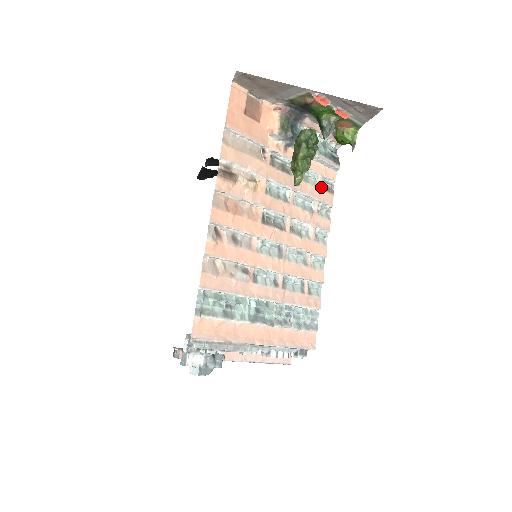
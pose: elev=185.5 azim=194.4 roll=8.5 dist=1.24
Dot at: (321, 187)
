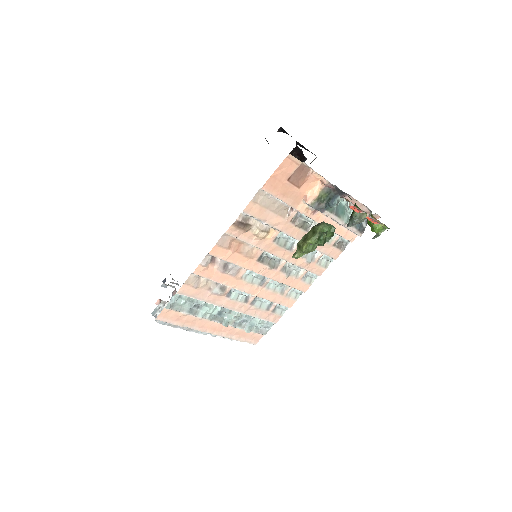
Dot at: (333, 244)
